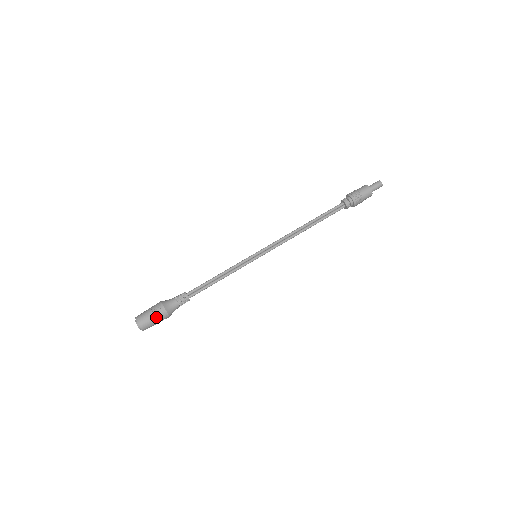
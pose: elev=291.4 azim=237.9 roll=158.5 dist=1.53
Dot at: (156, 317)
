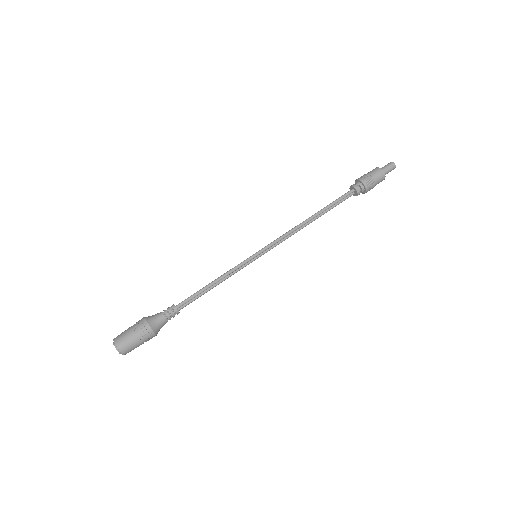
Dot at: (143, 342)
